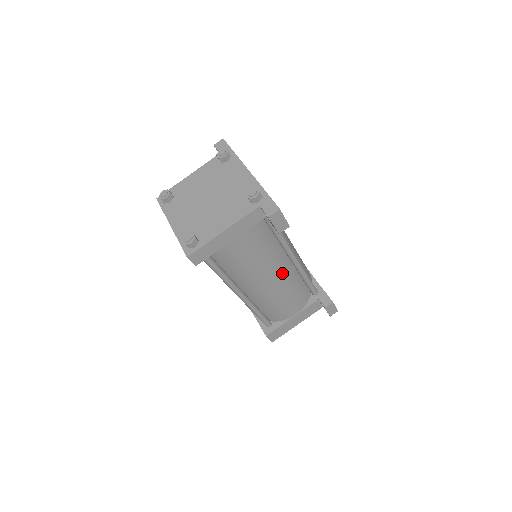
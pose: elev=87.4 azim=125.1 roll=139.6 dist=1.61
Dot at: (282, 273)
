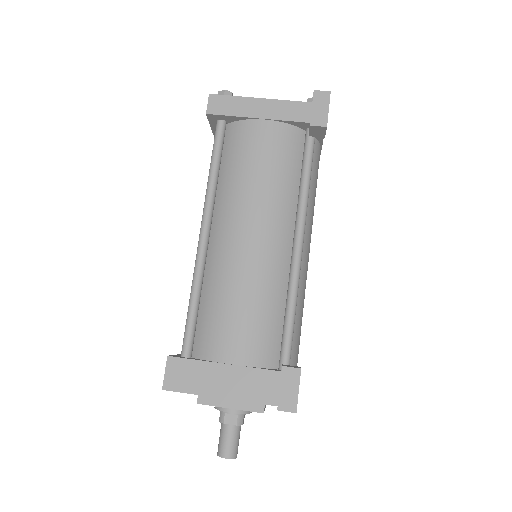
Dot at: (271, 245)
